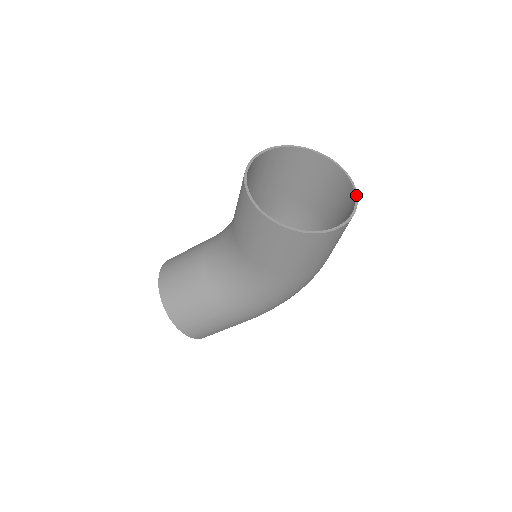
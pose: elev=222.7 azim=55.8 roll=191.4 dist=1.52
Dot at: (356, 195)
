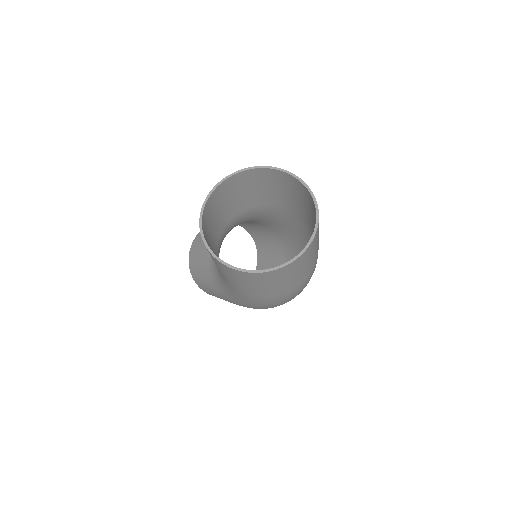
Dot at: (302, 251)
